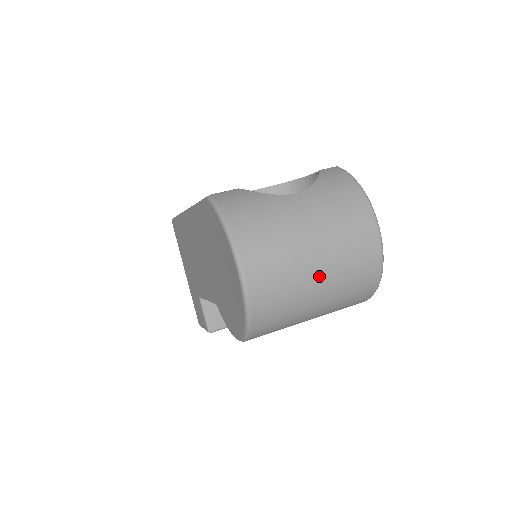
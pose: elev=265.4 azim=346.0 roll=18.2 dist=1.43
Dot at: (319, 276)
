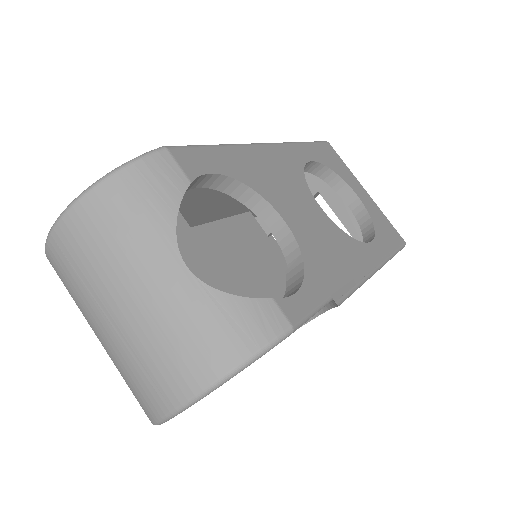
Dot at: (100, 332)
